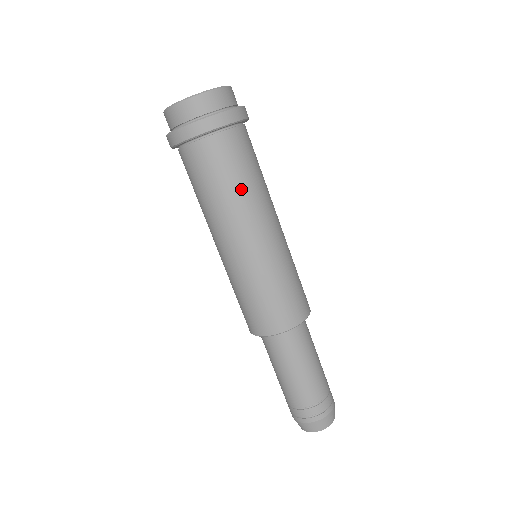
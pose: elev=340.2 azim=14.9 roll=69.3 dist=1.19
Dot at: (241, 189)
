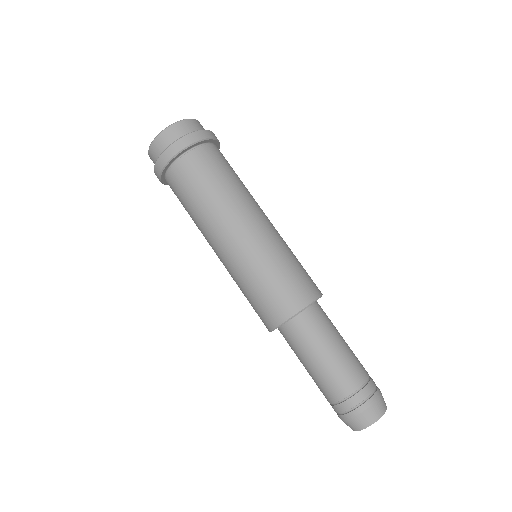
Dot at: (202, 205)
